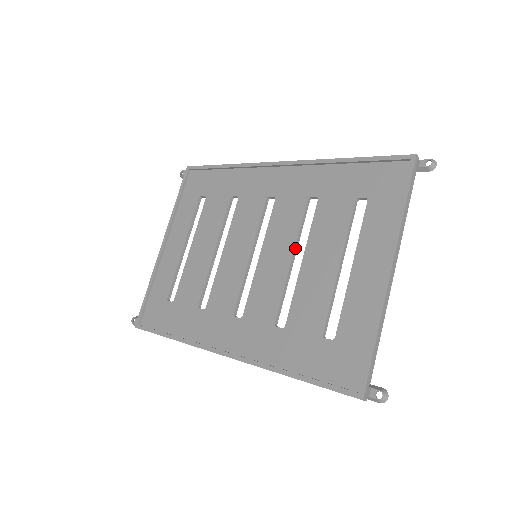
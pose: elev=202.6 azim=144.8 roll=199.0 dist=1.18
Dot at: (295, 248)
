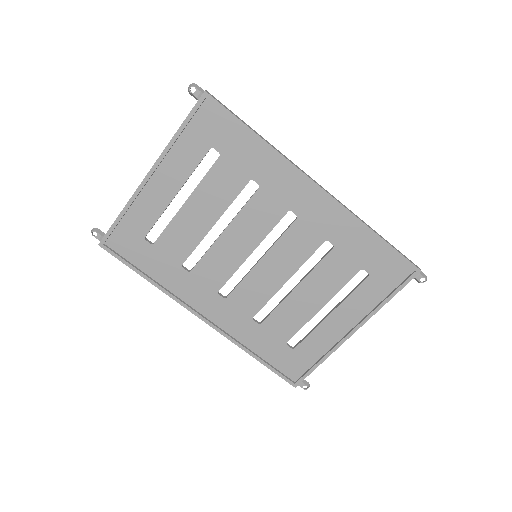
Dot at: (294, 273)
